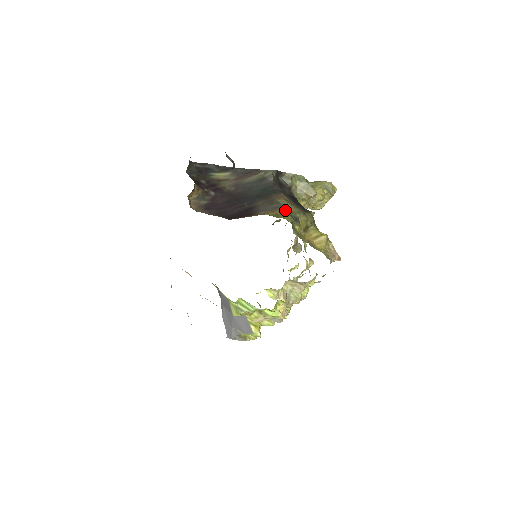
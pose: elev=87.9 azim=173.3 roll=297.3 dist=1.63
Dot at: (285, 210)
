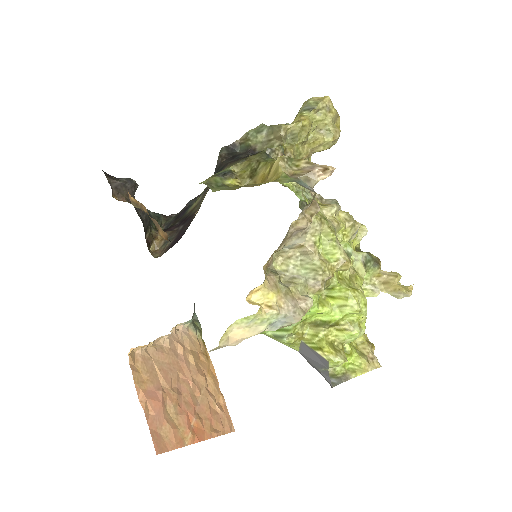
Dot at: occluded
